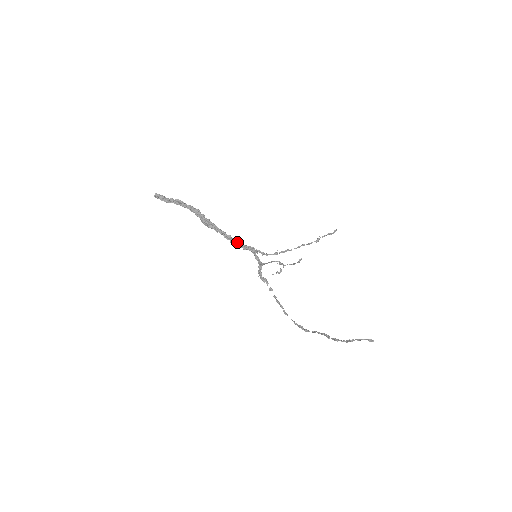
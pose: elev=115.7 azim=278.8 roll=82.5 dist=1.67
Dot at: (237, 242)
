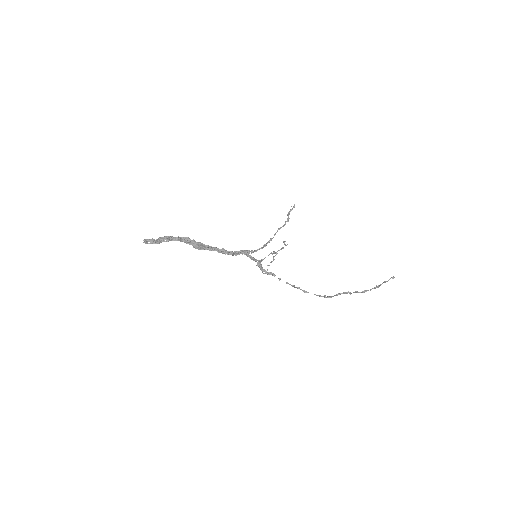
Dot at: (231, 252)
